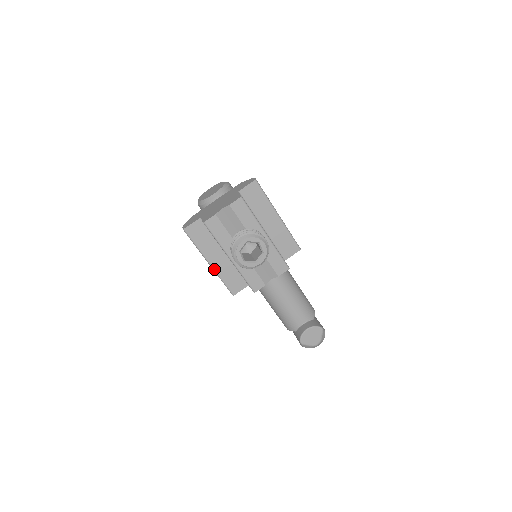
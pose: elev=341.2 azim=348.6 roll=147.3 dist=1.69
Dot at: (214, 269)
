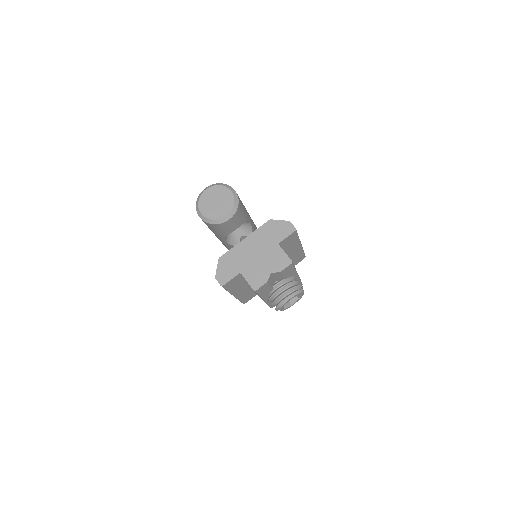
Dot at: (236, 297)
